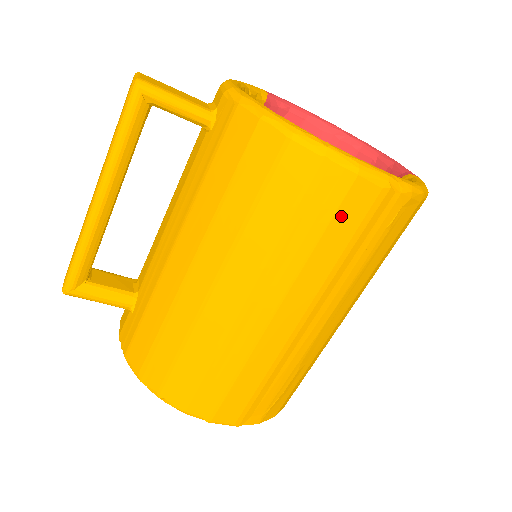
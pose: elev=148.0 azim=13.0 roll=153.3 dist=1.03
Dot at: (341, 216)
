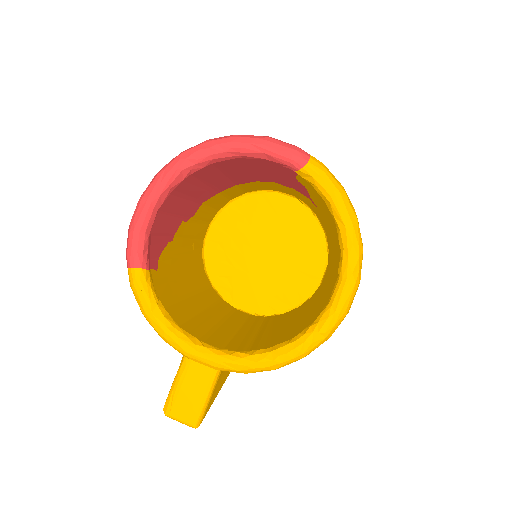
Dot at: occluded
